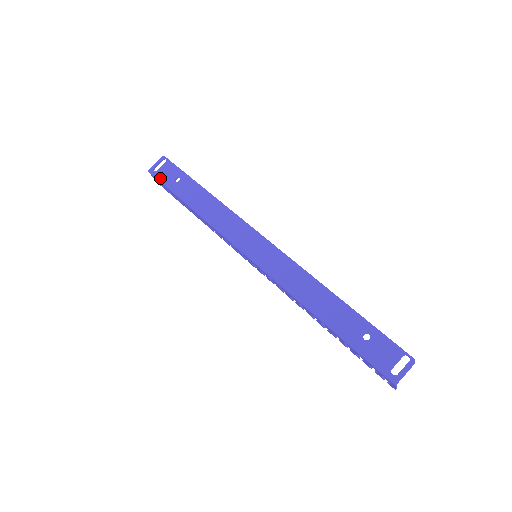
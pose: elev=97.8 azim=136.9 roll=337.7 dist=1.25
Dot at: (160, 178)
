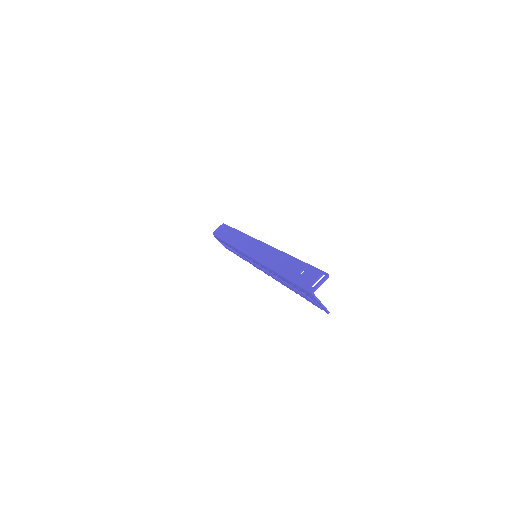
Dot at: (217, 234)
